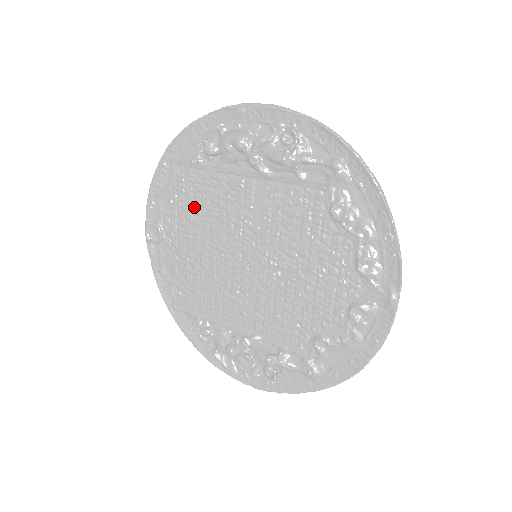
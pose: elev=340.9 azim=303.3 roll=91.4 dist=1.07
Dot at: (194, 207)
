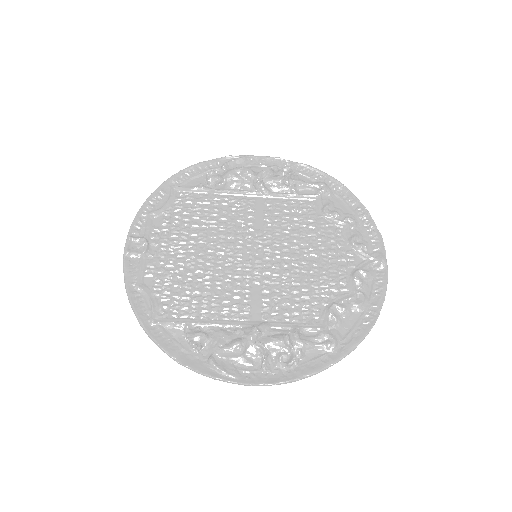
Dot at: (192, 221)
